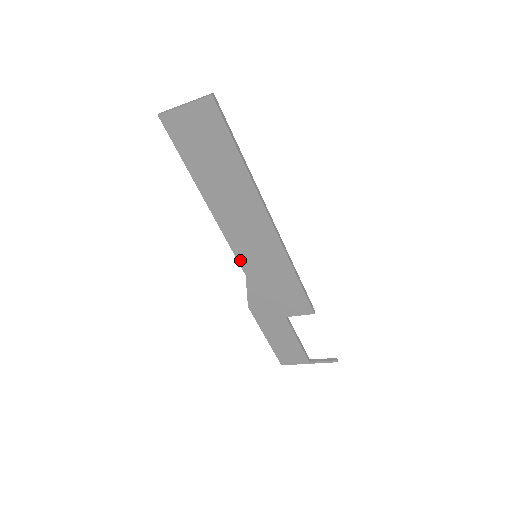
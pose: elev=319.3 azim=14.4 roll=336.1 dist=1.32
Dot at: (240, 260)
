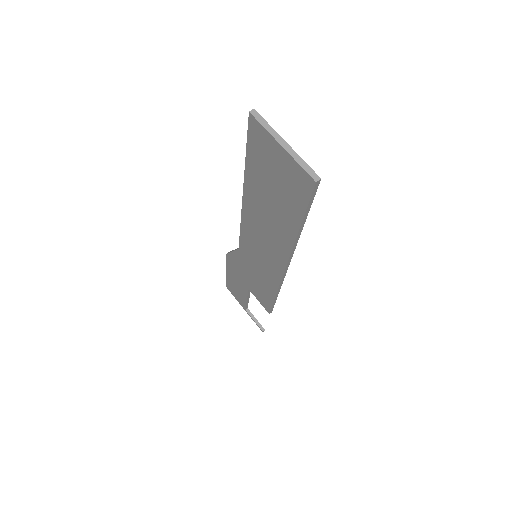
Dot at: (241, 242)
